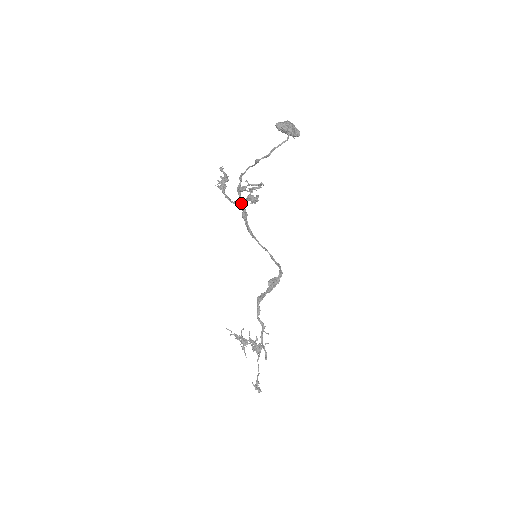
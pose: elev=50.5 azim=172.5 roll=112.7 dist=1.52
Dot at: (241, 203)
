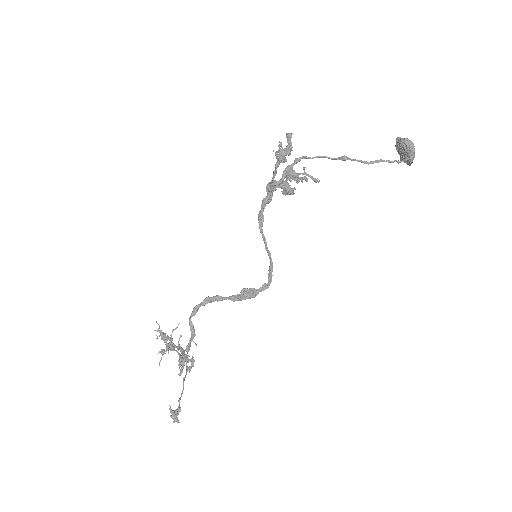
Dot at: (274, 186)
